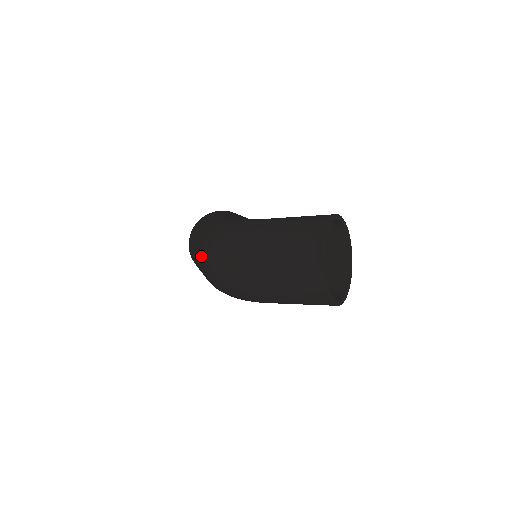
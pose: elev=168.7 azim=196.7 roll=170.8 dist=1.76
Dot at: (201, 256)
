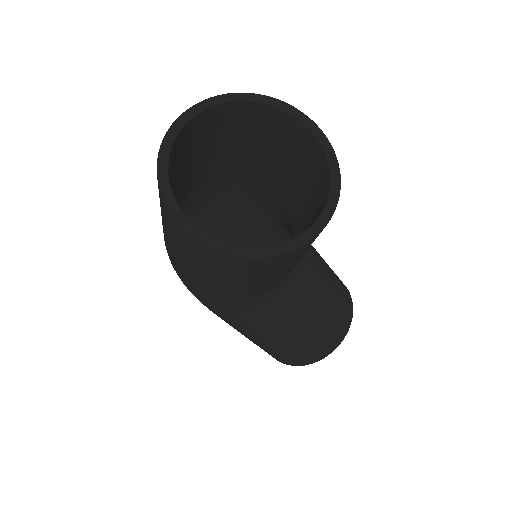
Dot at: occluded
